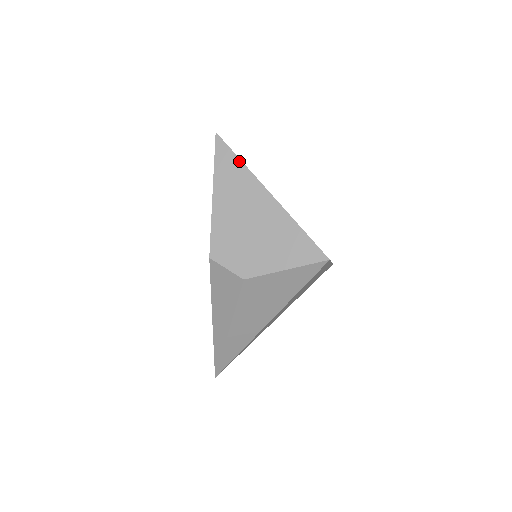
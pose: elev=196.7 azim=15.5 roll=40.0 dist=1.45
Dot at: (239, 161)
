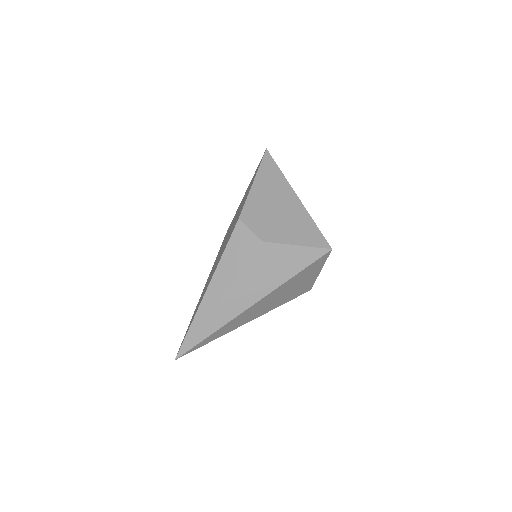
Dot at: (279, 170)
